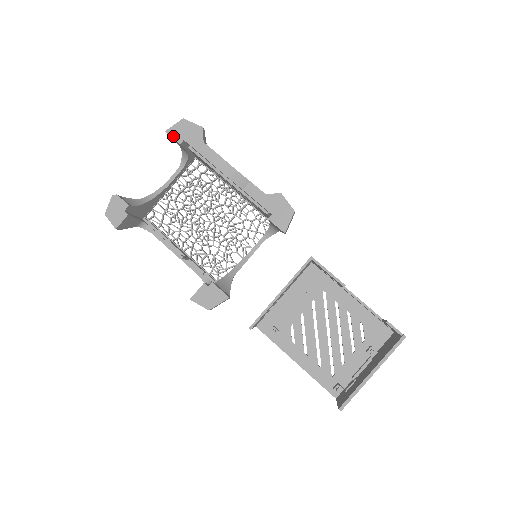
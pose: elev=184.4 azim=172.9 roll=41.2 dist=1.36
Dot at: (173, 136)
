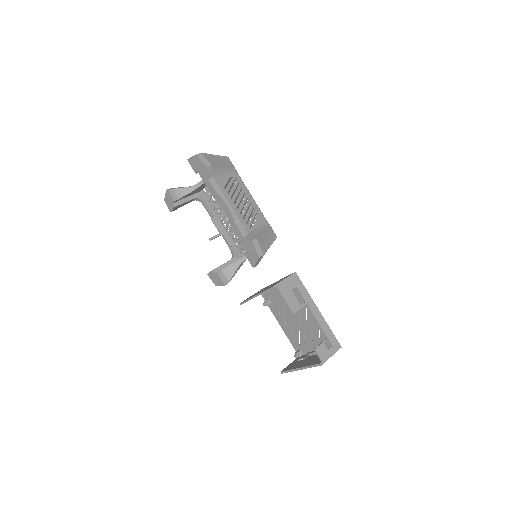
Dot at: (192, 165)
